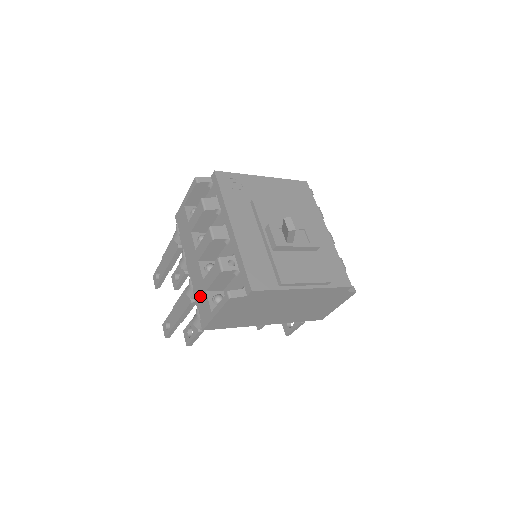
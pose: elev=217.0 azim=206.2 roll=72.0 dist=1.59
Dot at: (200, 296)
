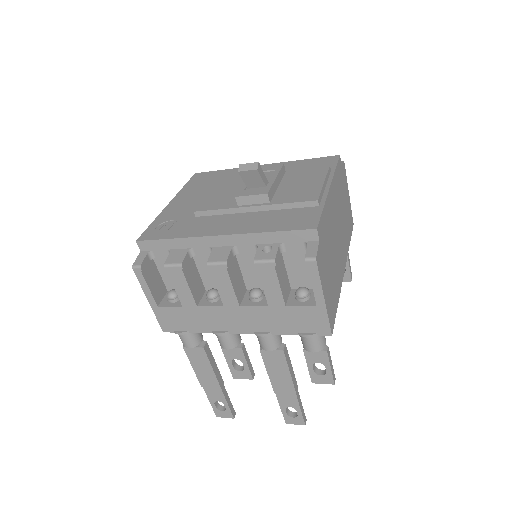
Dot at: (286, 321)
